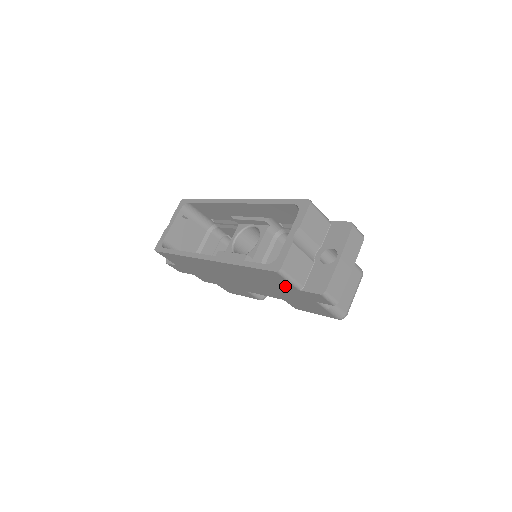
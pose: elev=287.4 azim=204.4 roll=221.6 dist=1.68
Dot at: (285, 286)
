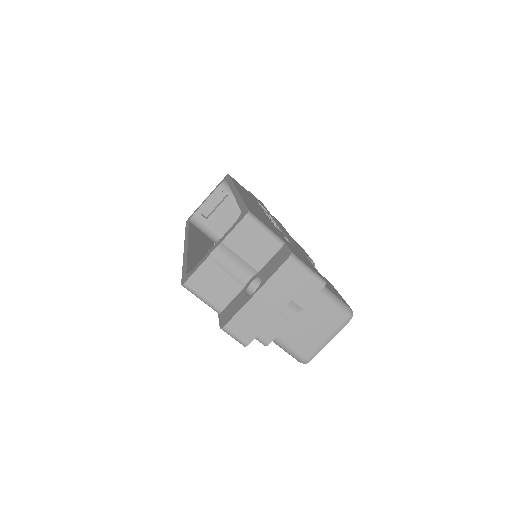
Dot at: occluded
